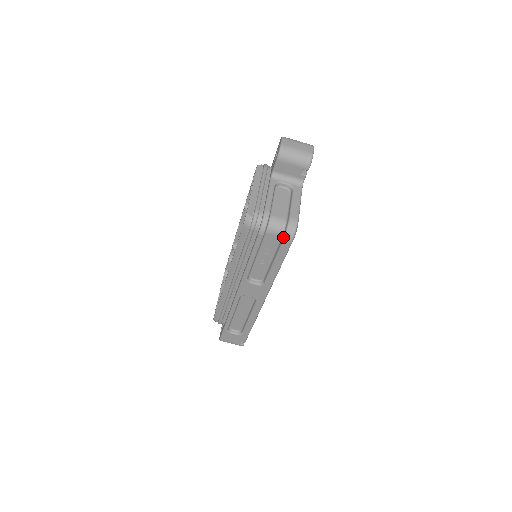
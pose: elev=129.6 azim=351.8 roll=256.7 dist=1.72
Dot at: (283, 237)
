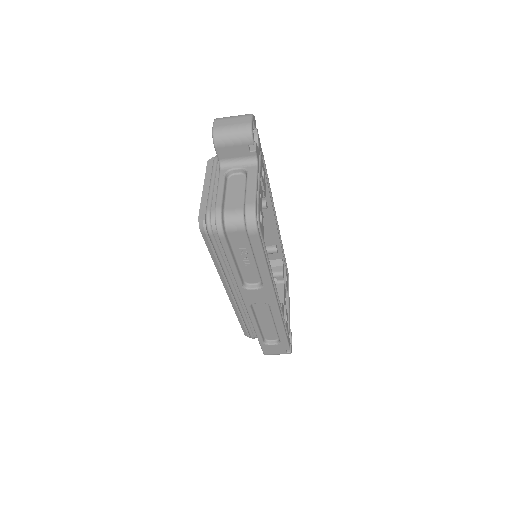
Dot at: (246, 230)
